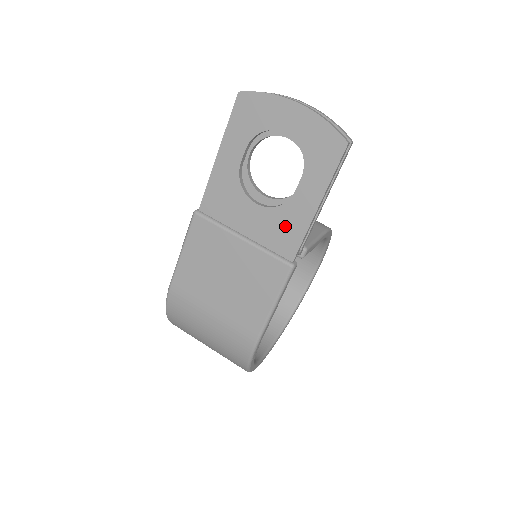
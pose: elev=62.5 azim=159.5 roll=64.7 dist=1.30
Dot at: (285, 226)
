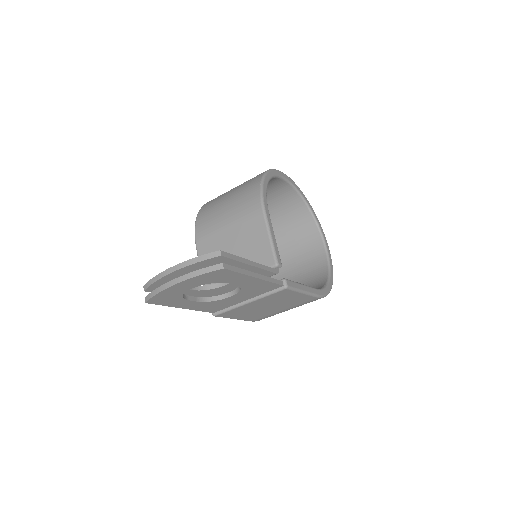
Dot at: (256, 288)
